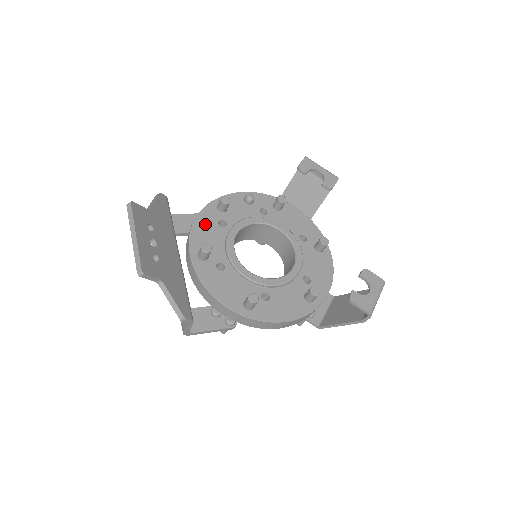
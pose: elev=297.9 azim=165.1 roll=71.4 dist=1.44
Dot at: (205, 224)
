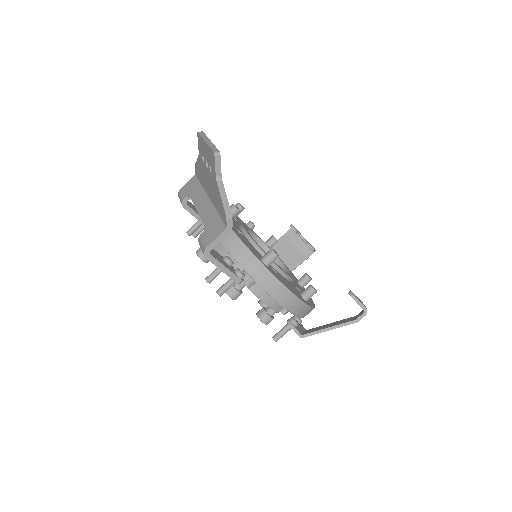
Dot at: occluded
